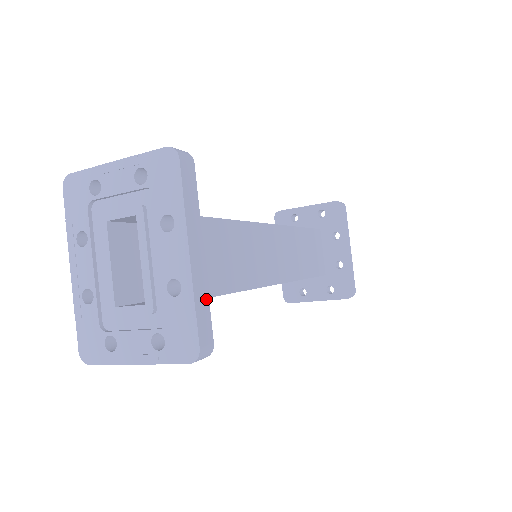
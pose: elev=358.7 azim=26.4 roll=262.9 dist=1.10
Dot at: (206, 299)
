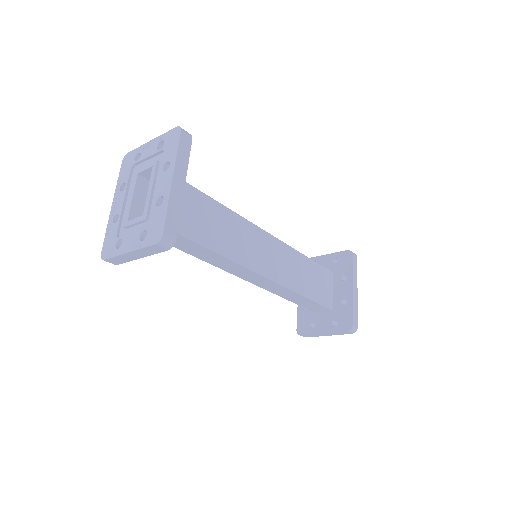
Dot at: (178, 212)
